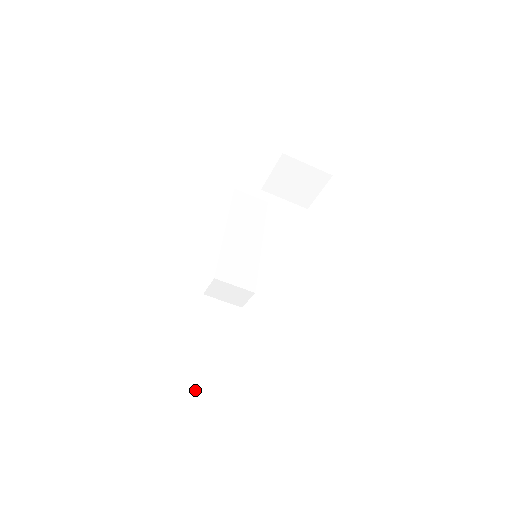
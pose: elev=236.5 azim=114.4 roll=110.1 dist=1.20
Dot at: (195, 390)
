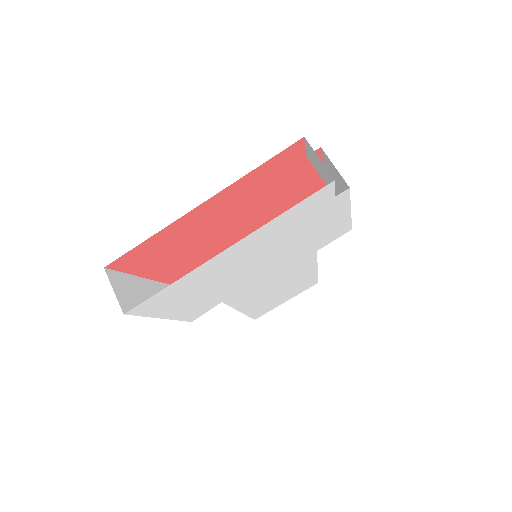
Dot at: (122, 286)
